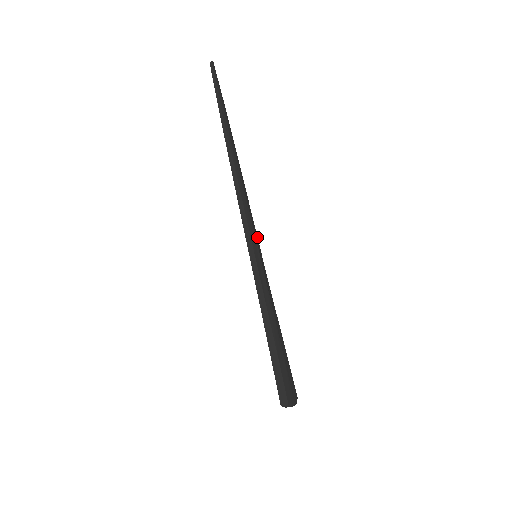
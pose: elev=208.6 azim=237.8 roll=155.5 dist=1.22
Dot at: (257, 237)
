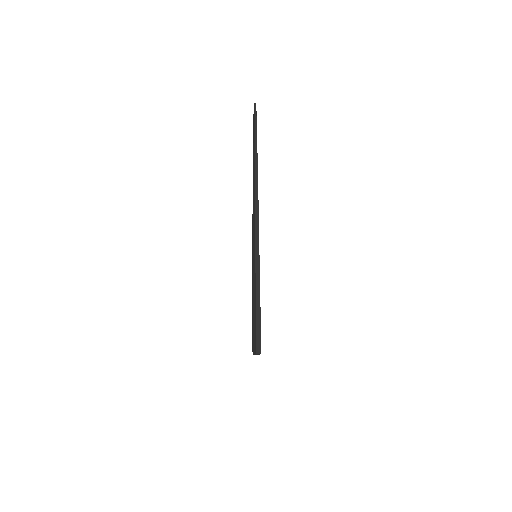
Dot at: occluded
